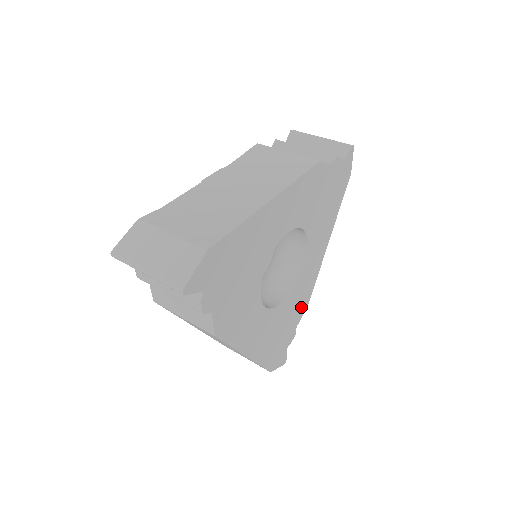
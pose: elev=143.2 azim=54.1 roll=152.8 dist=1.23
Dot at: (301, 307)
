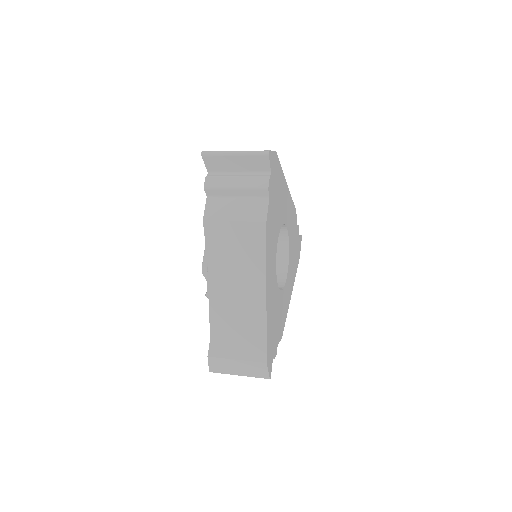
Dot at: (281, 327)
